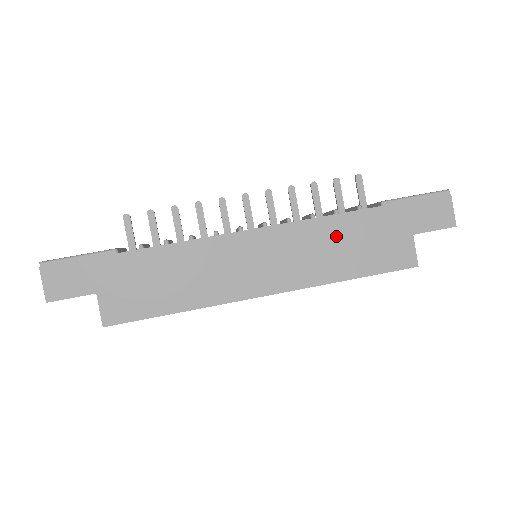
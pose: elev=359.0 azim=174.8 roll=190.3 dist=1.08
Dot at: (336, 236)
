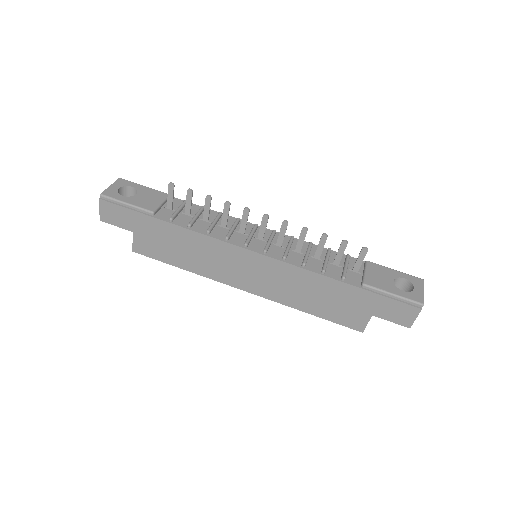
Dot at: (313, 286)
